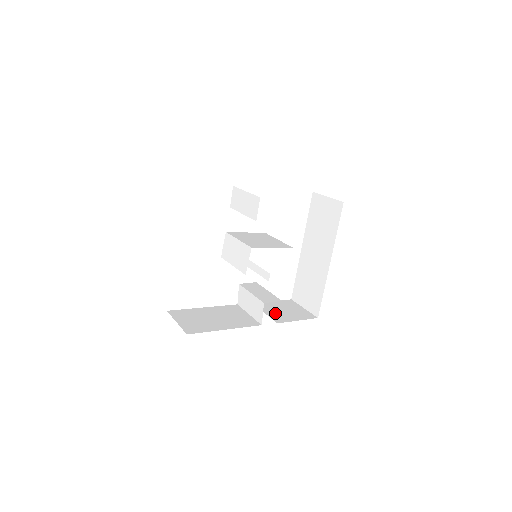
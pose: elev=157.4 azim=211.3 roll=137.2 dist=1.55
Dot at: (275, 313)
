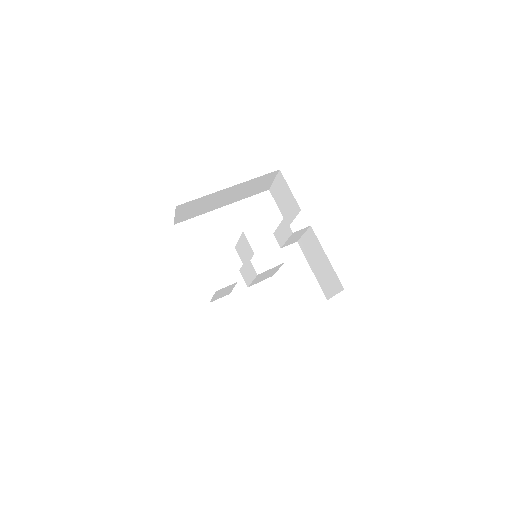
Dot at: occluded
